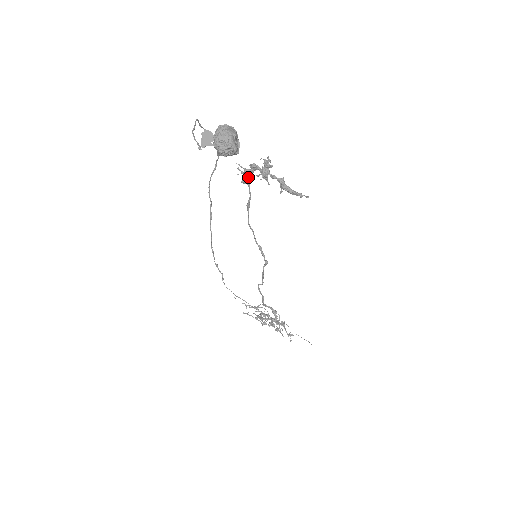
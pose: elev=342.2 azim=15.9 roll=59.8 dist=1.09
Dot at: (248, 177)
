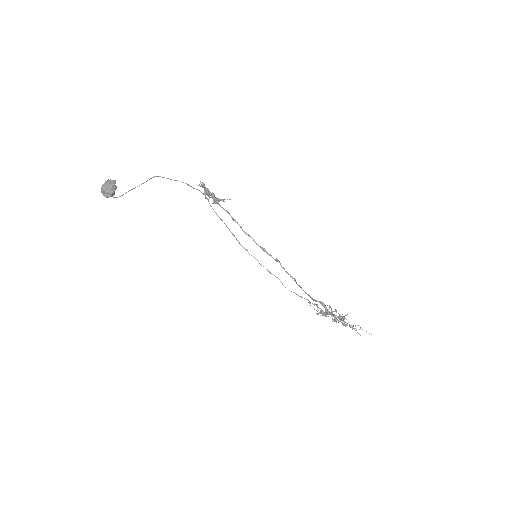
Dot at: occluded
